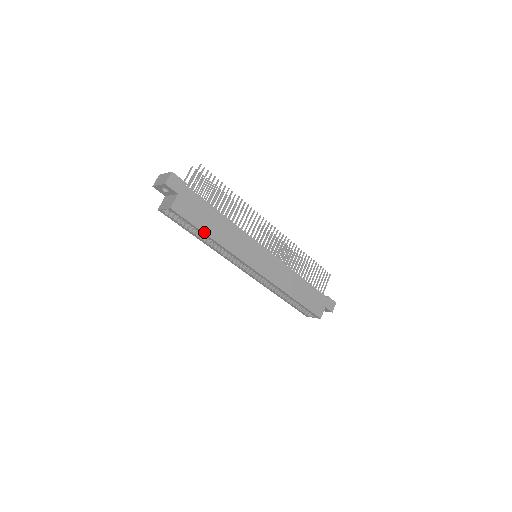
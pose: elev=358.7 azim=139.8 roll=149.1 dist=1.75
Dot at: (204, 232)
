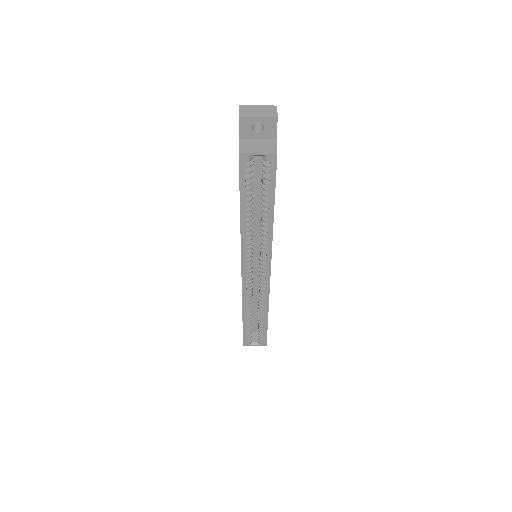
Dot at: (274, 203)
